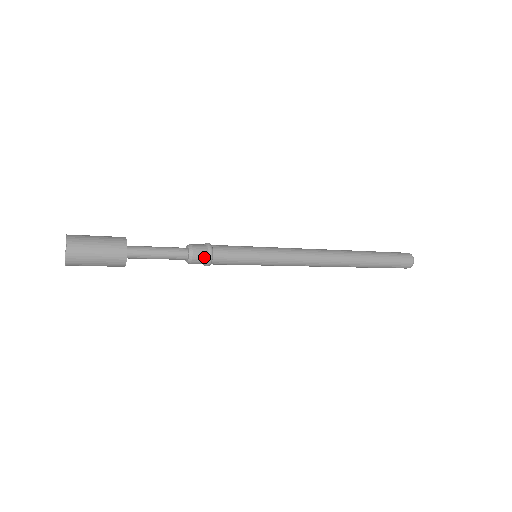
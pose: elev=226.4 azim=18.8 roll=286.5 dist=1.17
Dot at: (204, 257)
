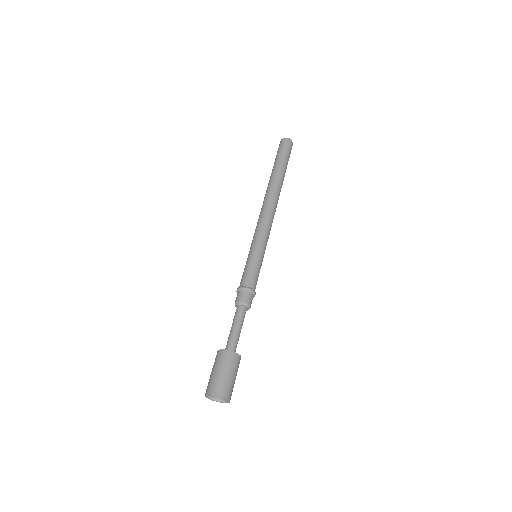
Dot at: occluded
